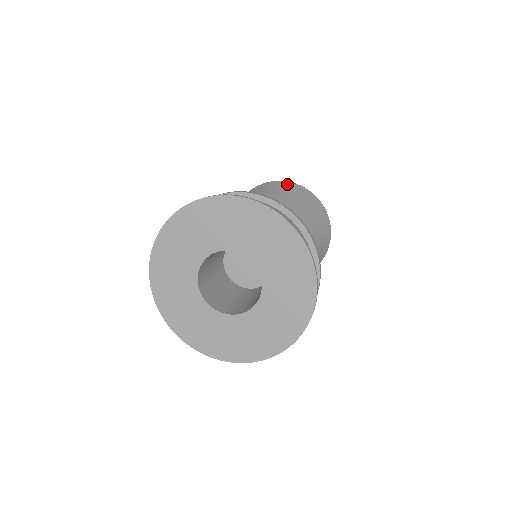
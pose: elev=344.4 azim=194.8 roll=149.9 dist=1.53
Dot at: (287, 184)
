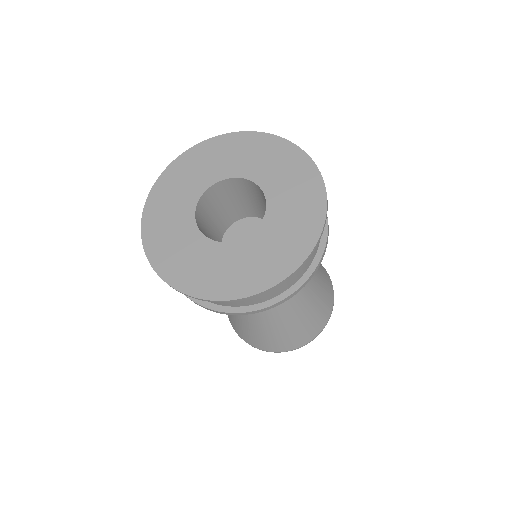
Dot at: occluded
